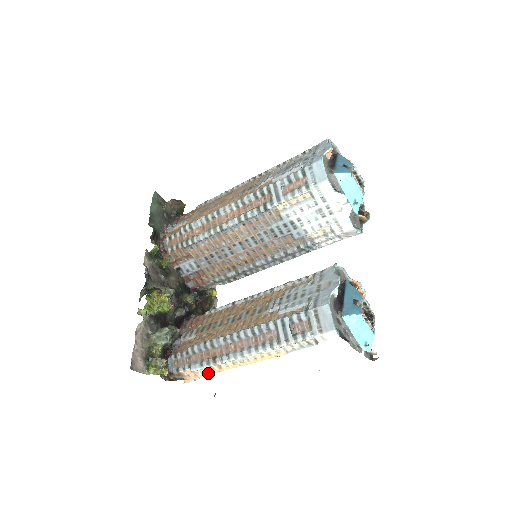
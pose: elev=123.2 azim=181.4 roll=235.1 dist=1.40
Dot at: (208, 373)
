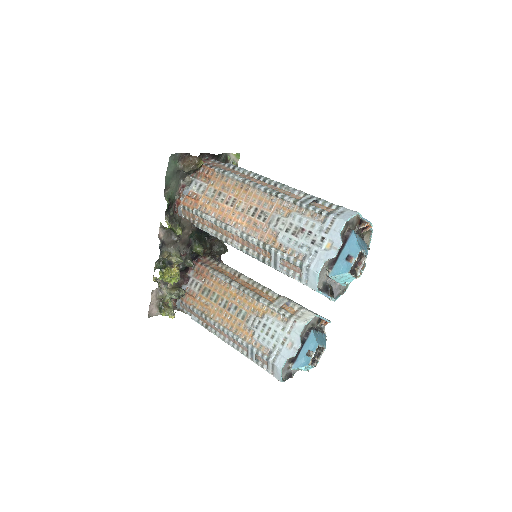
Dot at: occluded
